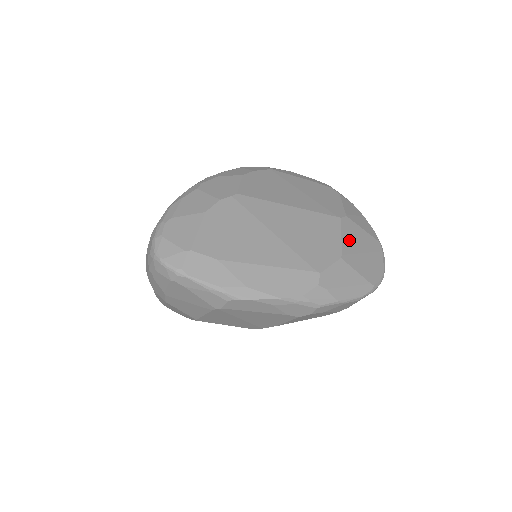
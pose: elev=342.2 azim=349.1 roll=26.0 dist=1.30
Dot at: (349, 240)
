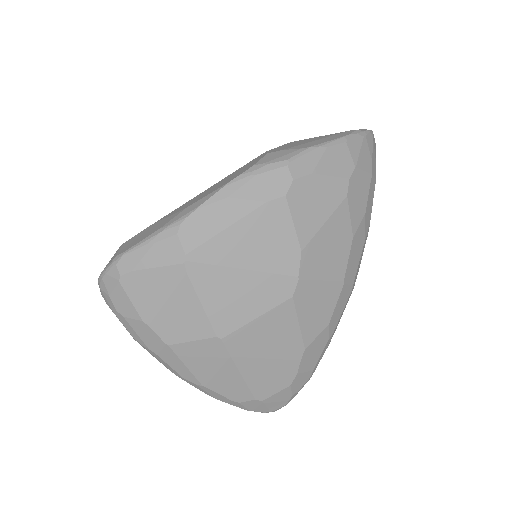
Dot at: occluded
